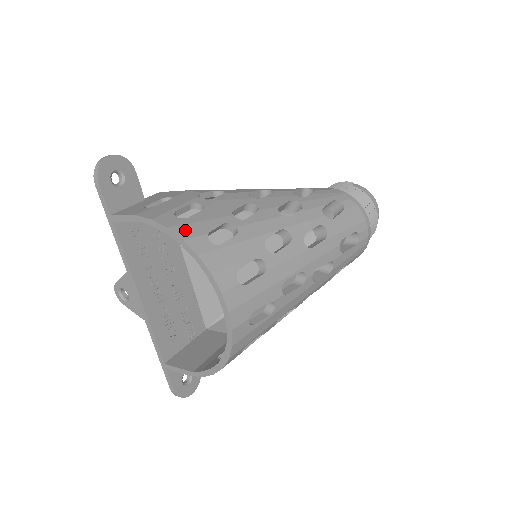
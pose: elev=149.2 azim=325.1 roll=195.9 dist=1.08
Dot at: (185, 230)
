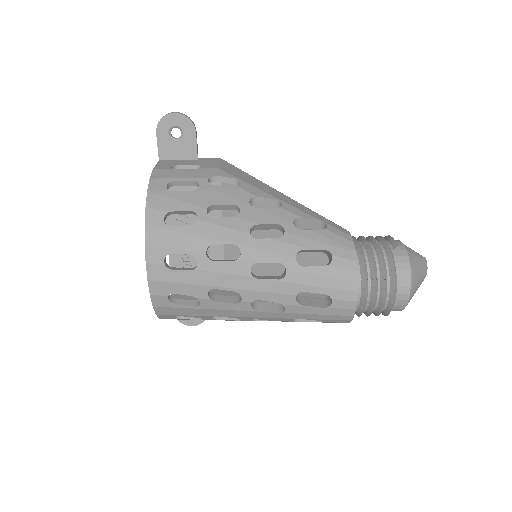
Dot at: (156, 200)
